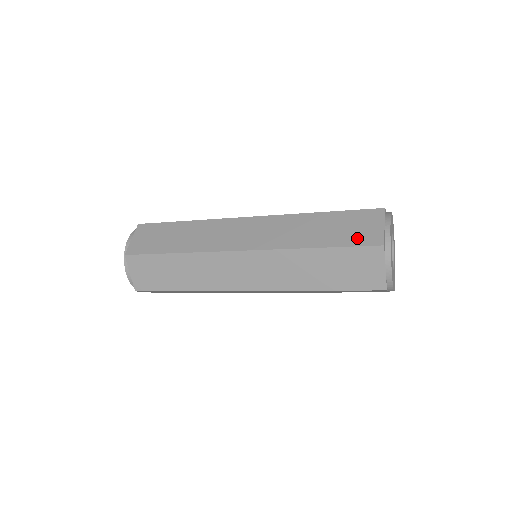
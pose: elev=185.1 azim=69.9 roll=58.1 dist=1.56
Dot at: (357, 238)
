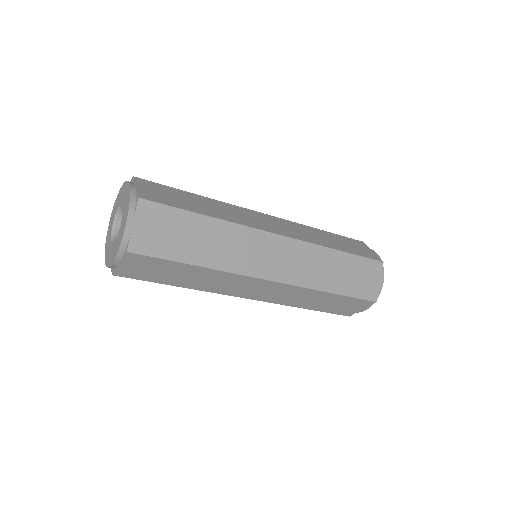
Dot at: (362, 290)
